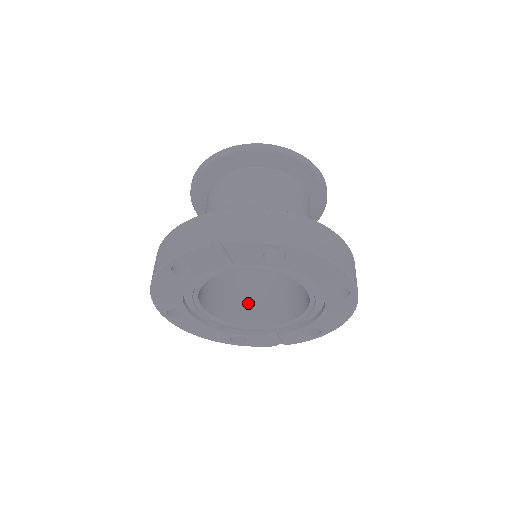
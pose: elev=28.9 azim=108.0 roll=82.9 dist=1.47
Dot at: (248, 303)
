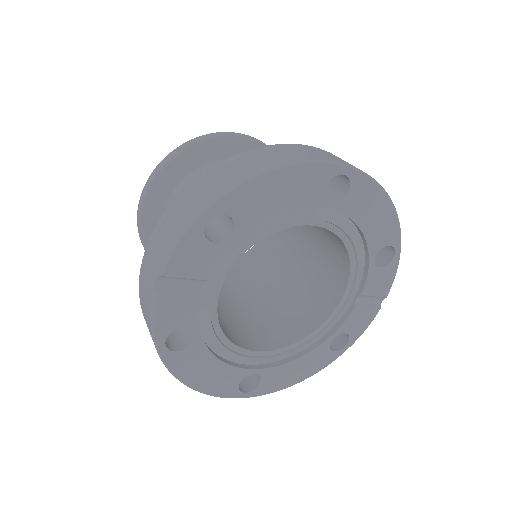
Dot at: (307, 302)
